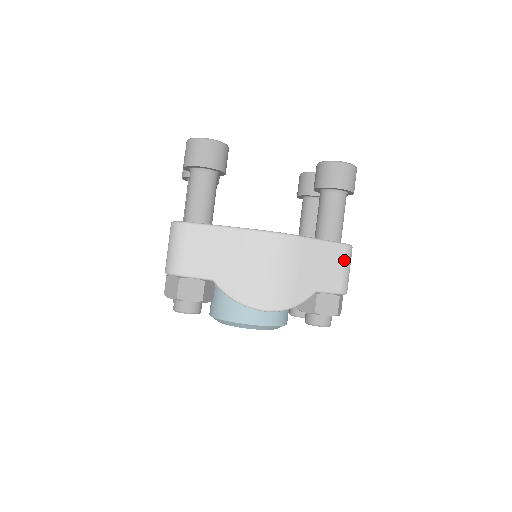
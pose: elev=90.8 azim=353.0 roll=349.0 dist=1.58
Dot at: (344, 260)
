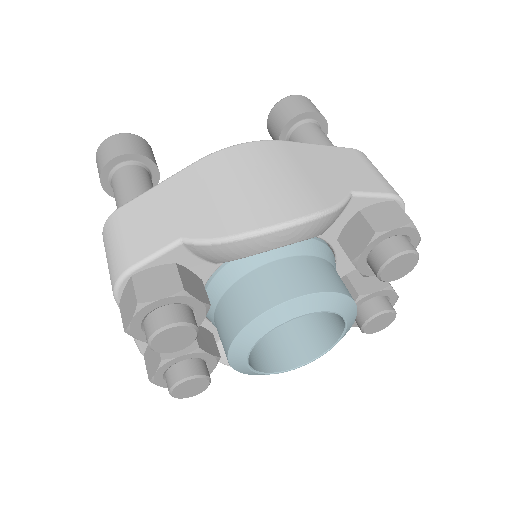
Dot at: (365, 162)
